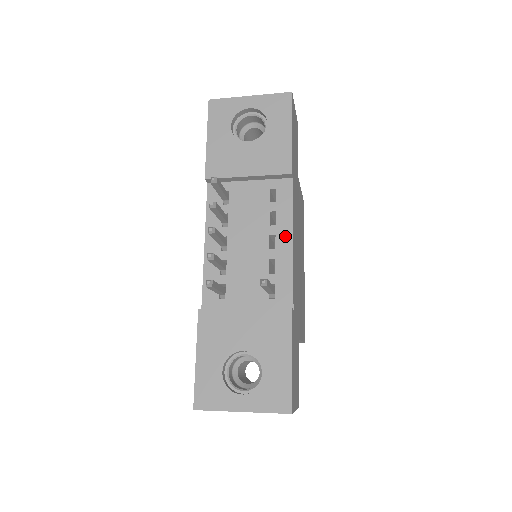
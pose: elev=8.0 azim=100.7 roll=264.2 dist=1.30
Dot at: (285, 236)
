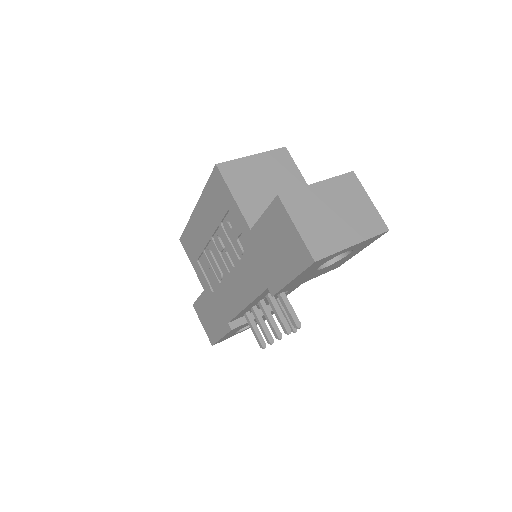
Dot at: occluded
